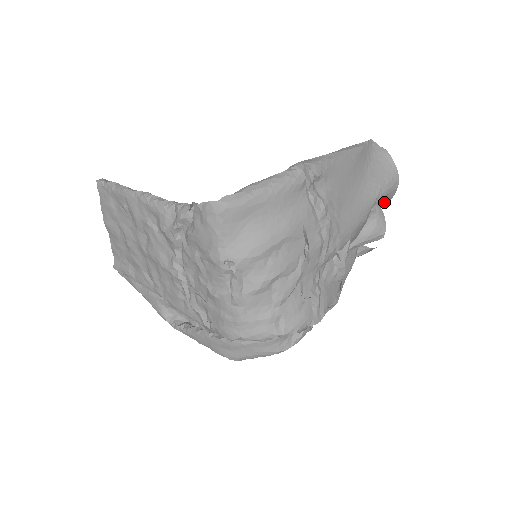
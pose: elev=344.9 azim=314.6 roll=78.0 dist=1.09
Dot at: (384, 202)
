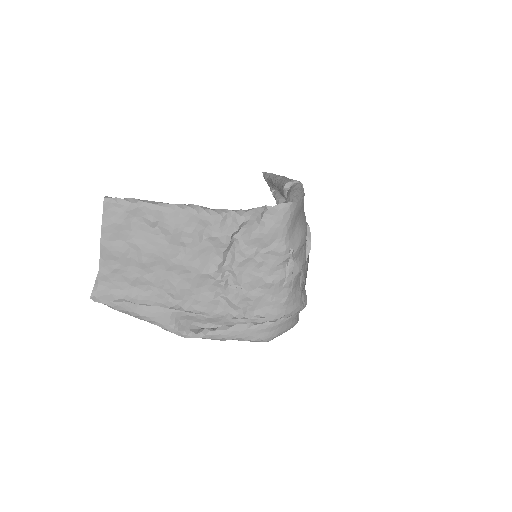
Dot at: occluded
